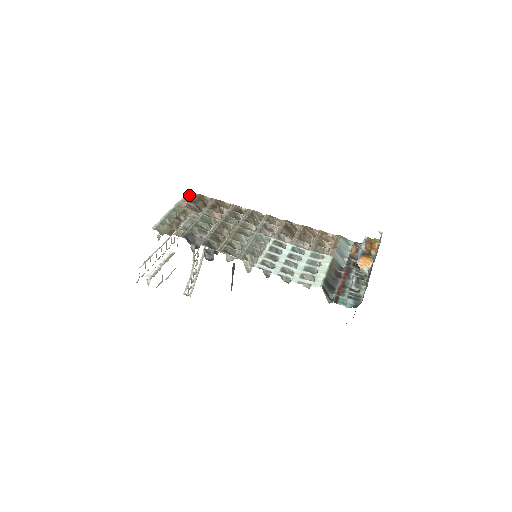
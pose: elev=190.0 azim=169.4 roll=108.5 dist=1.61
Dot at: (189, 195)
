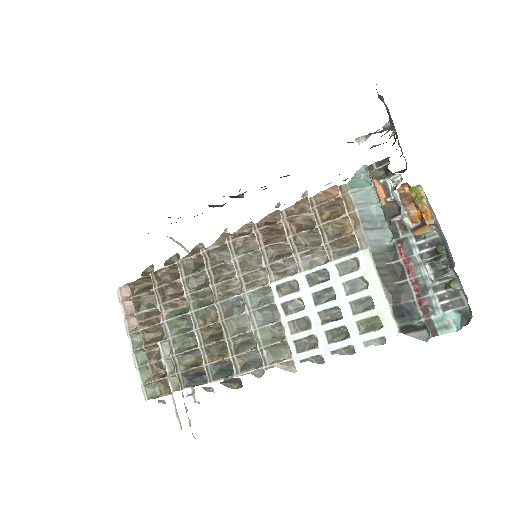
Dot at: (122, 297)
